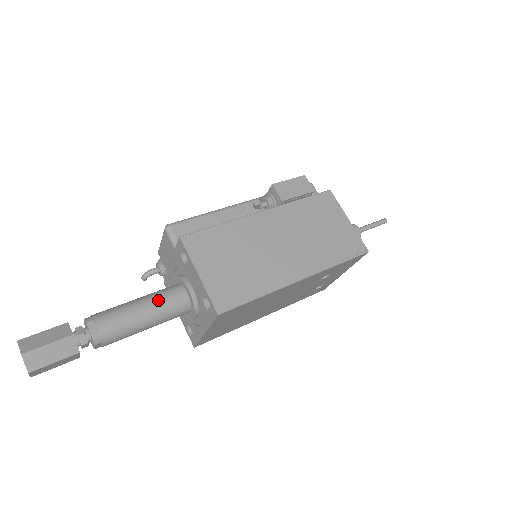
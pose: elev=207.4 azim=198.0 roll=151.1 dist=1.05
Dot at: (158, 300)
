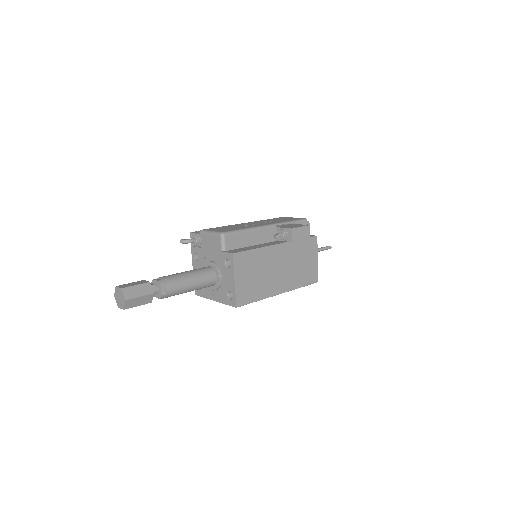
Dot at: (201, 279)
